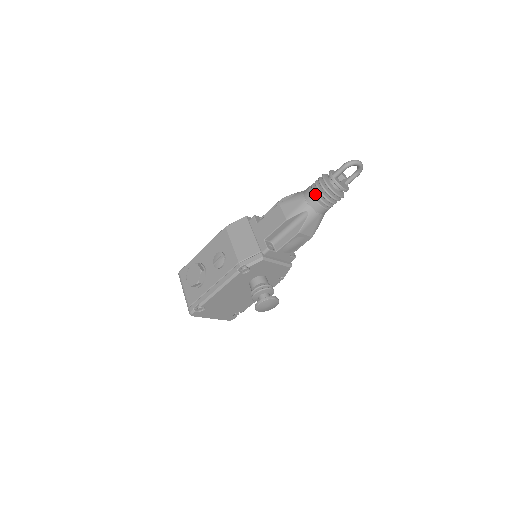
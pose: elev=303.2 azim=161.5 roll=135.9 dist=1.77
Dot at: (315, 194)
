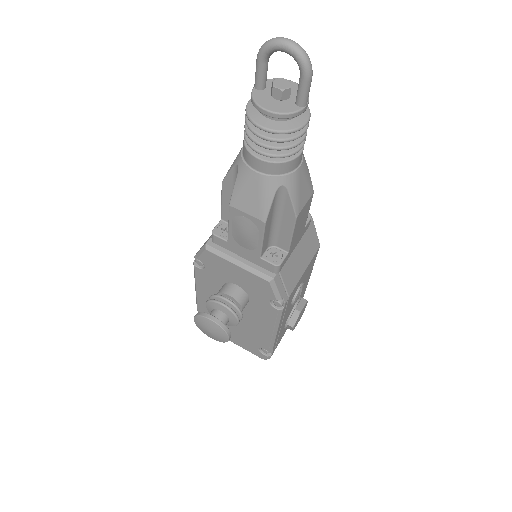
Dot at: occluded
